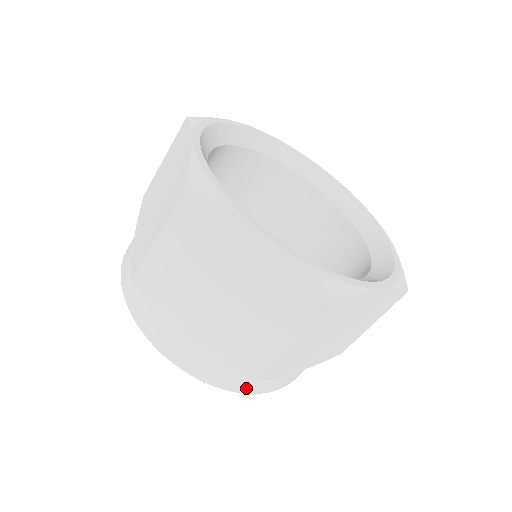
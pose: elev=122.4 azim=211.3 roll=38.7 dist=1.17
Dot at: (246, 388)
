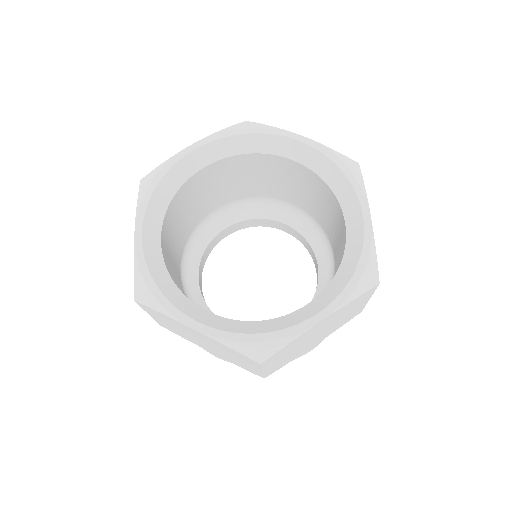
Dot at: occluded
